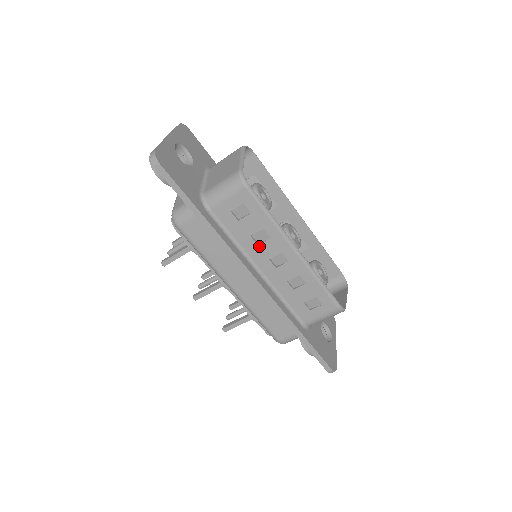
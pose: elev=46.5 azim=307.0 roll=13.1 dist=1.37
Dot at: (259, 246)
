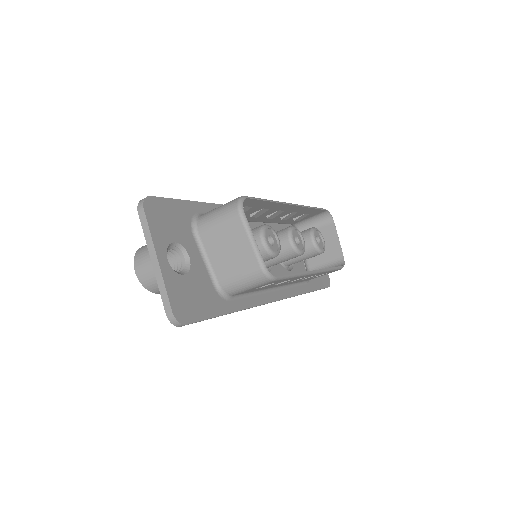
Dot at: (279, 284)
